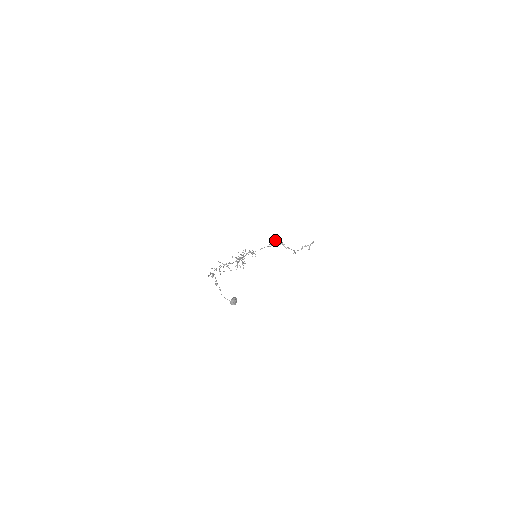
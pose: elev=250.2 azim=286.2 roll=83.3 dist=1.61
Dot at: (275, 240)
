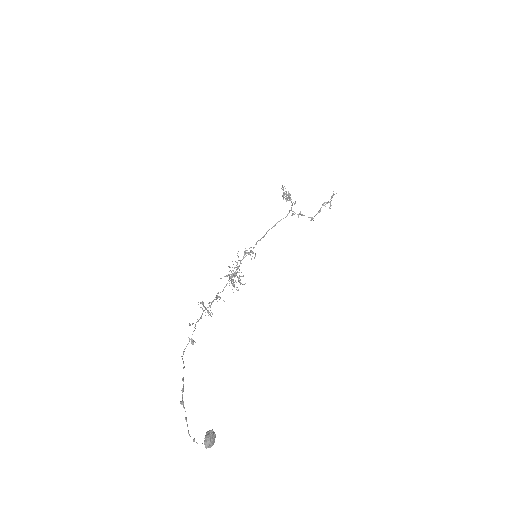
Dot at: occluded
